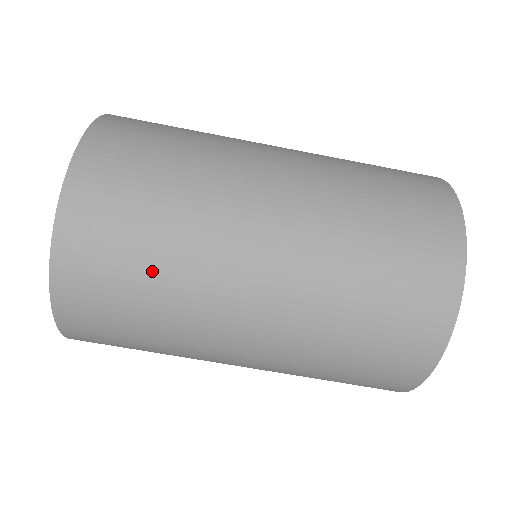
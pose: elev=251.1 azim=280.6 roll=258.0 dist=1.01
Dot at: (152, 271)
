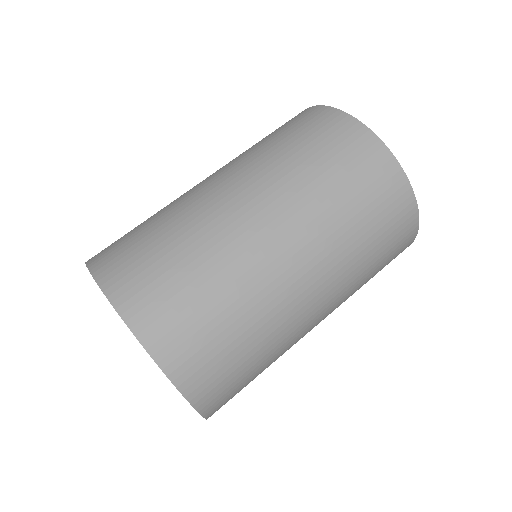
Dot at: (173, 246)
